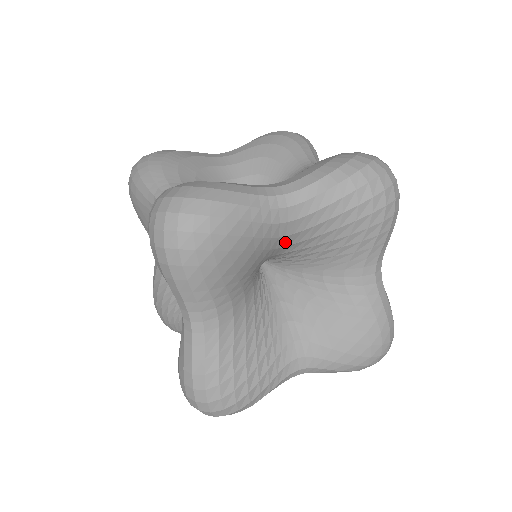
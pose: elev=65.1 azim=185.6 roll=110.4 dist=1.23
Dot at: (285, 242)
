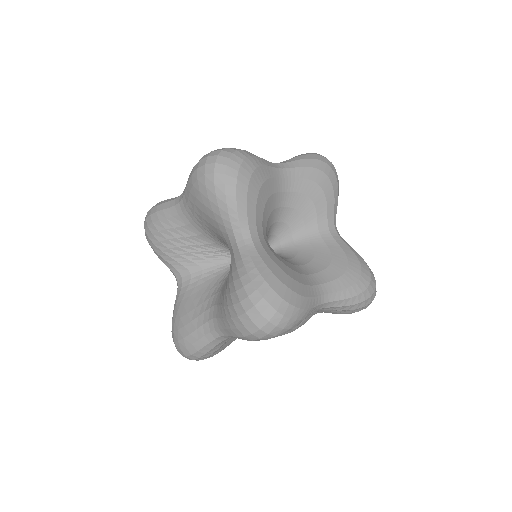
Dot at: occluded
